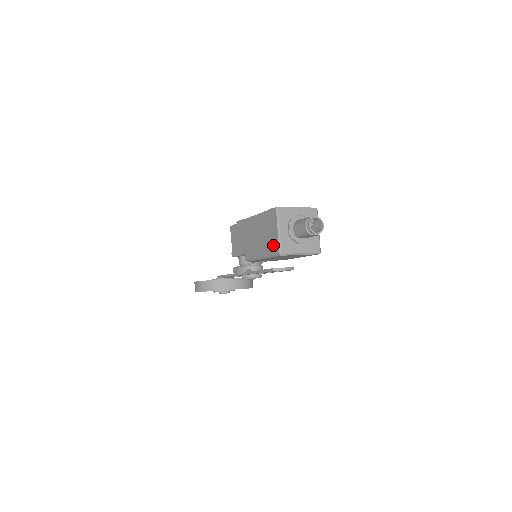
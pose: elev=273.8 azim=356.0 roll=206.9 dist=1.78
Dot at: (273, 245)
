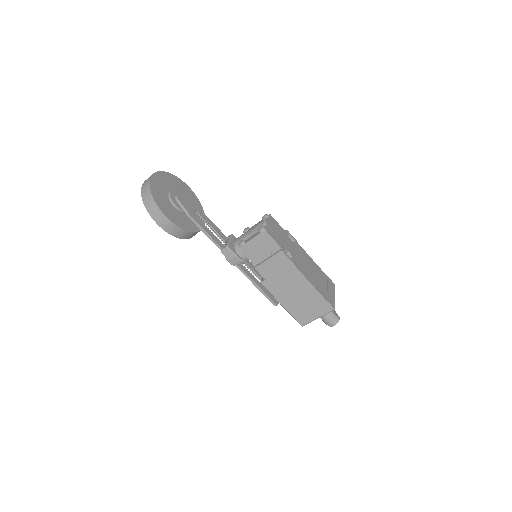
Dot at: (303, 317)
